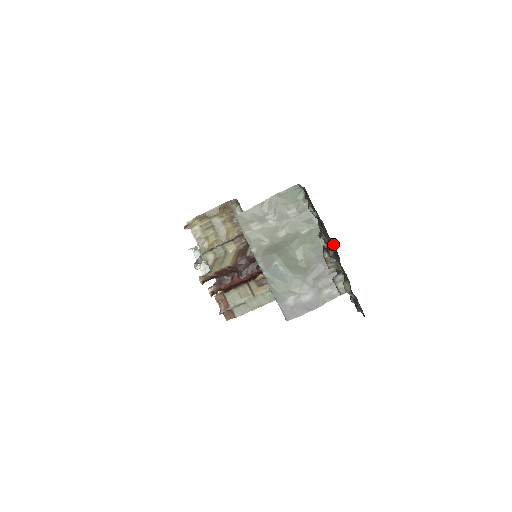
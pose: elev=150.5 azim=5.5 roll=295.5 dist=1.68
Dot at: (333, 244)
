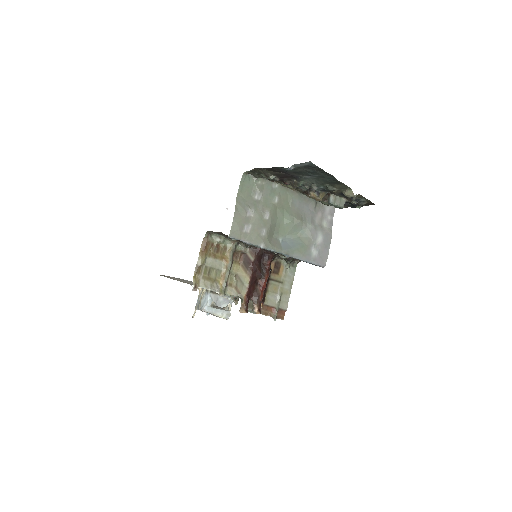
Dot at: (322, 173)
